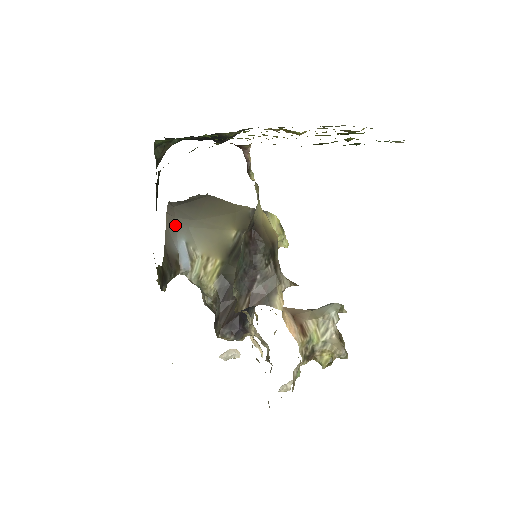
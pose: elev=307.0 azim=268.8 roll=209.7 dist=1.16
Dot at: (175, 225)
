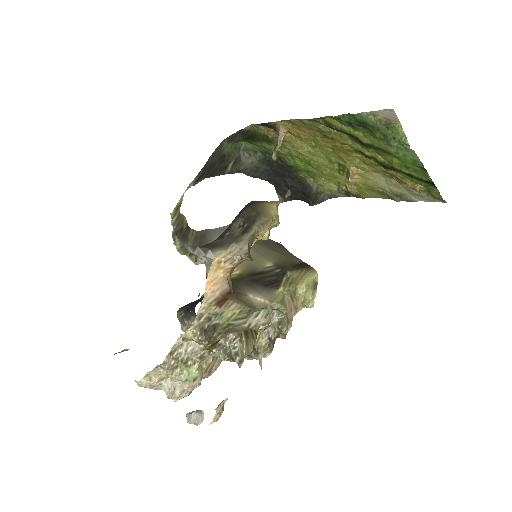
Dot at: occluded
